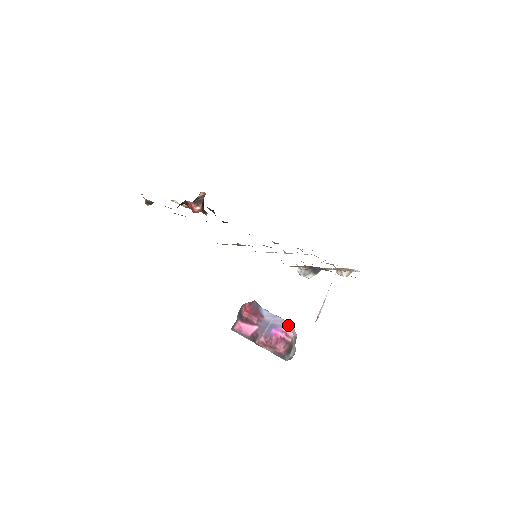
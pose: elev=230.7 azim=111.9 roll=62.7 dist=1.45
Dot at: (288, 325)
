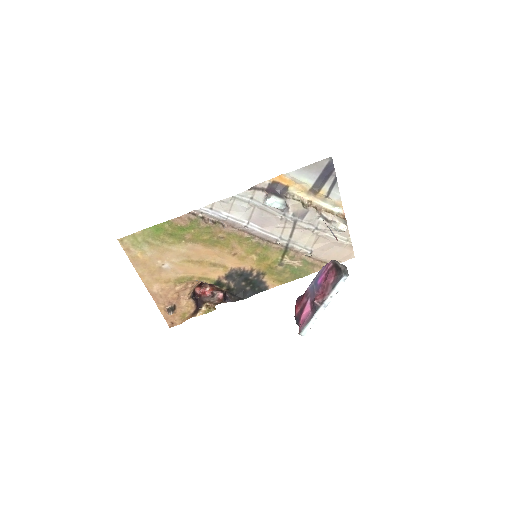
Dot at: (324, 266)
